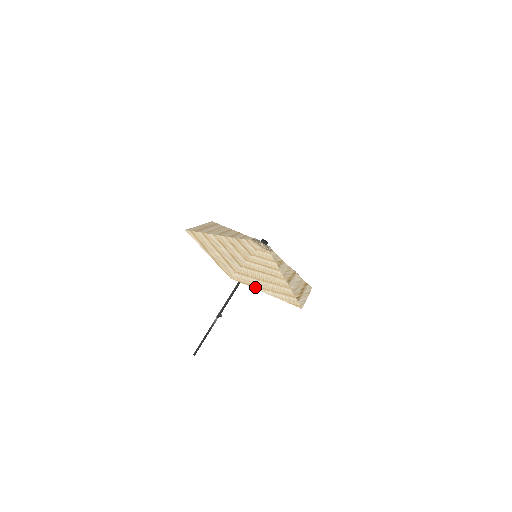
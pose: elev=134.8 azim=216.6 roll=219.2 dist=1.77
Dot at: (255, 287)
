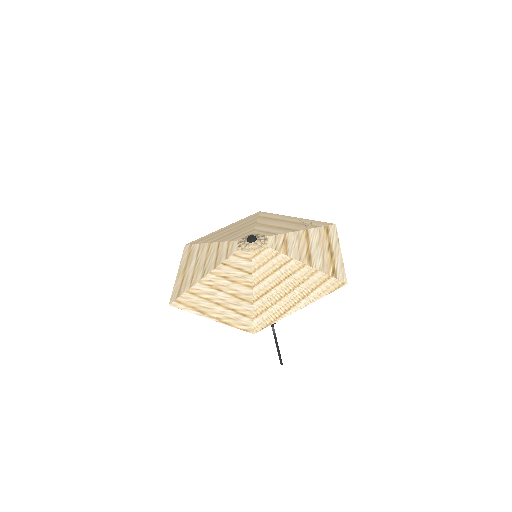
Dot at: (284, 315)
